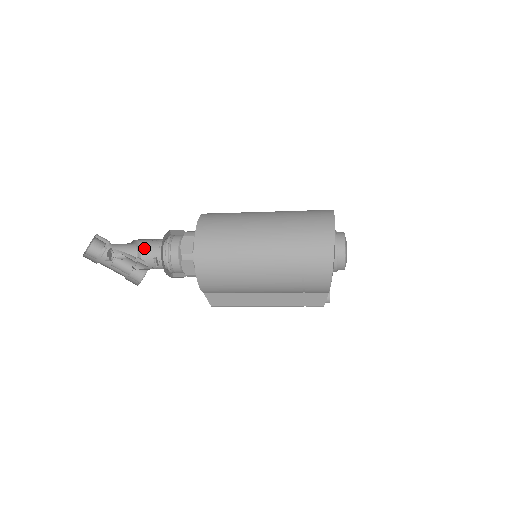
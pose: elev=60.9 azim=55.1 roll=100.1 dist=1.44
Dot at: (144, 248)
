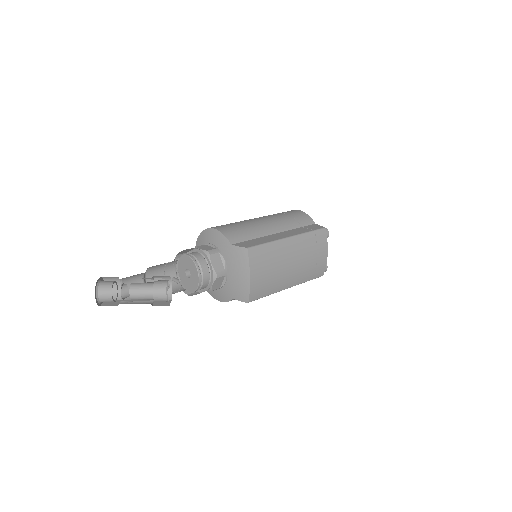
Dot at: occluded
